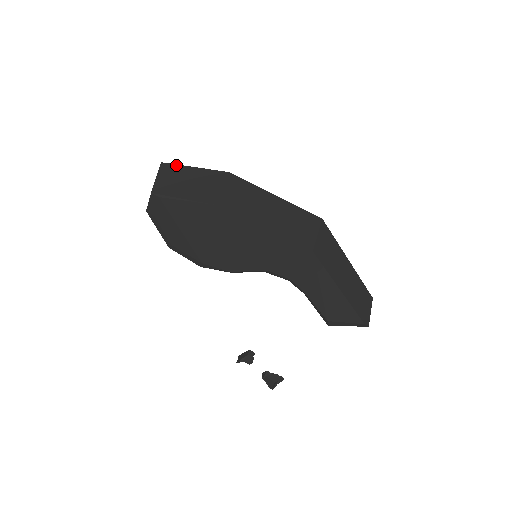
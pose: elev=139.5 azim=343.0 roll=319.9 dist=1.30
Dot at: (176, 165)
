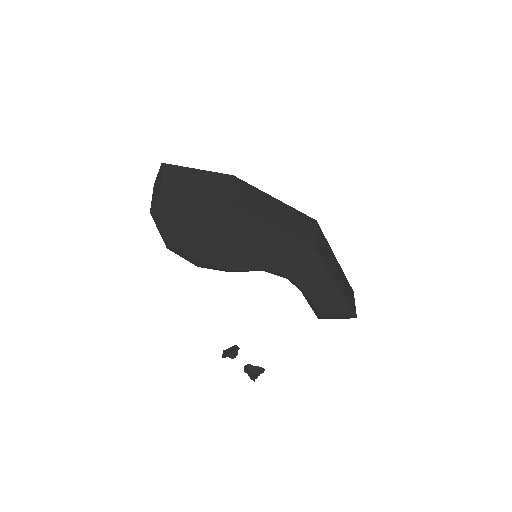
Dot at: (178, 166)
